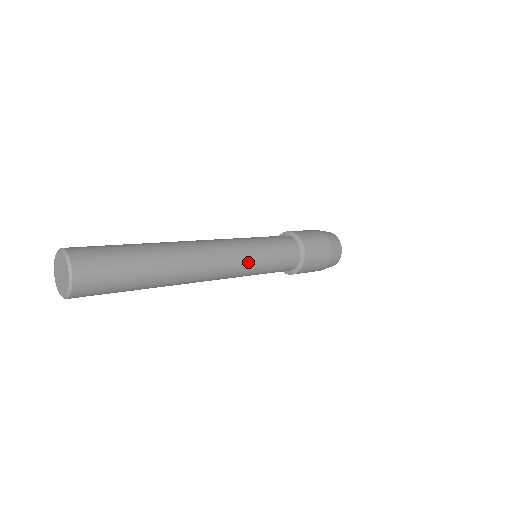
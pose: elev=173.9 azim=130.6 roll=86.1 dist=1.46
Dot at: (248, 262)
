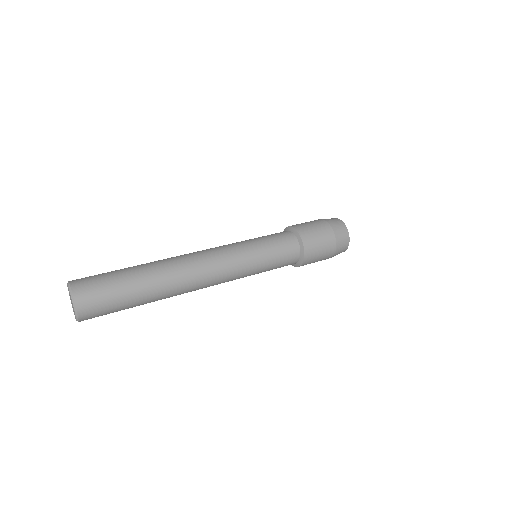
Dot at: (241, 276)
